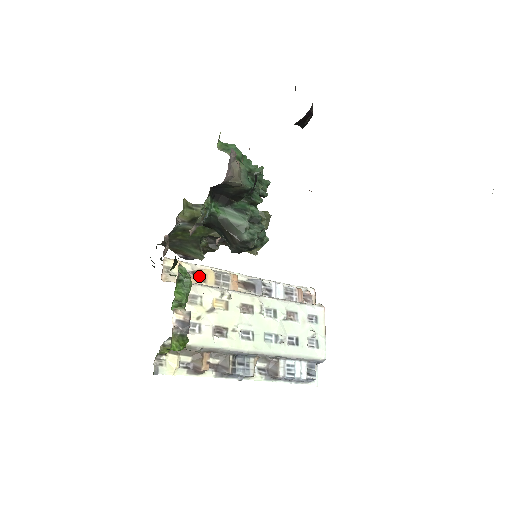
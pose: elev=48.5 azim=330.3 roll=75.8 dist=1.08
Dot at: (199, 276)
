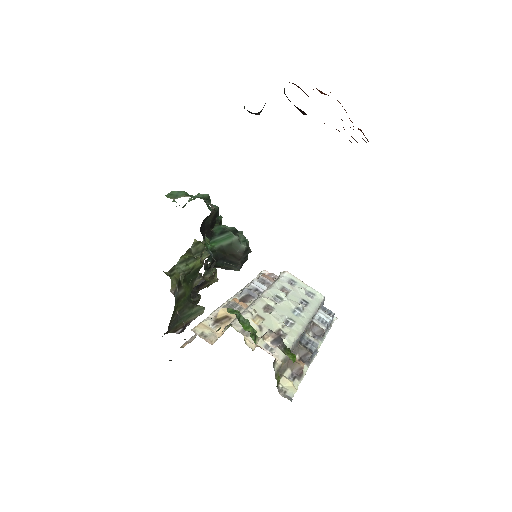
Dot at: (222, 320)
